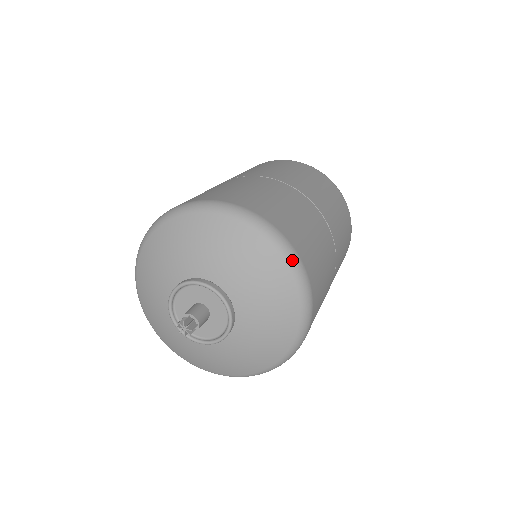
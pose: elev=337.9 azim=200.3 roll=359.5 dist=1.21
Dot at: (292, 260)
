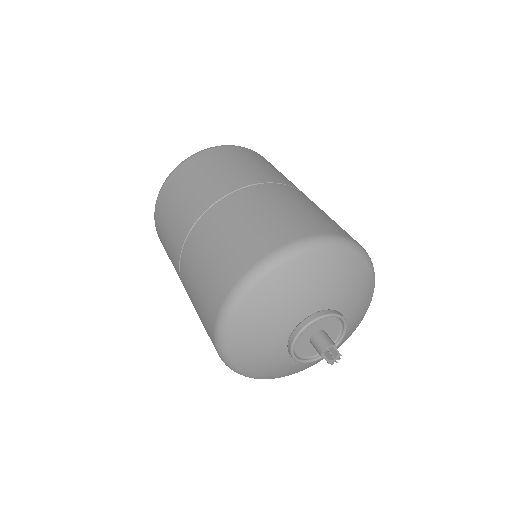
Dot at: occluded
